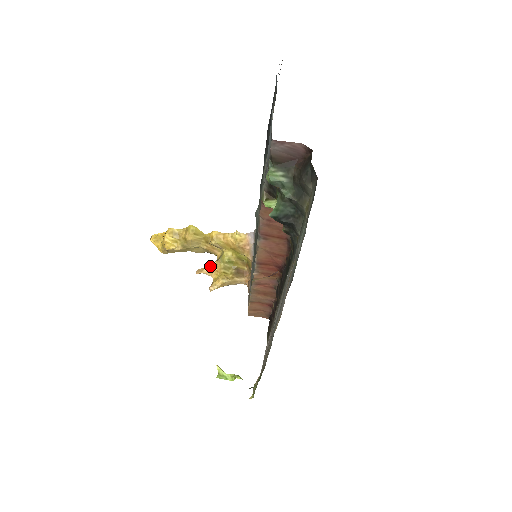
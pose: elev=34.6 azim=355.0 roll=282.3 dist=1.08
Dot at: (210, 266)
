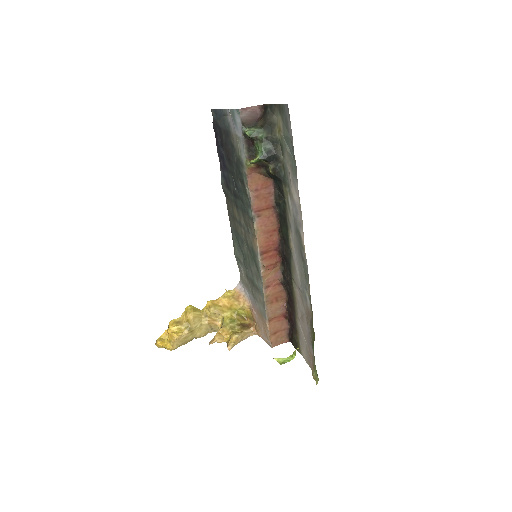
Dot at: (218, 333)
